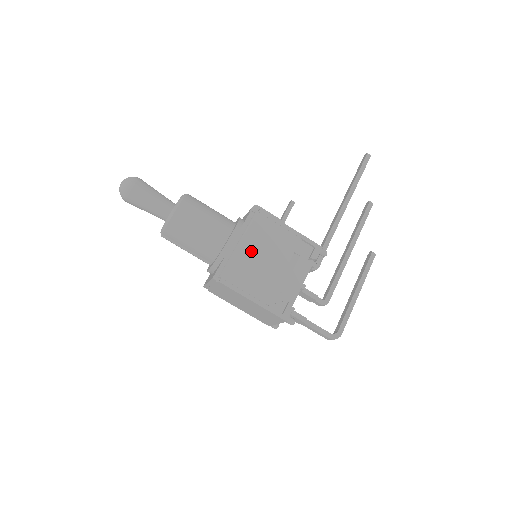
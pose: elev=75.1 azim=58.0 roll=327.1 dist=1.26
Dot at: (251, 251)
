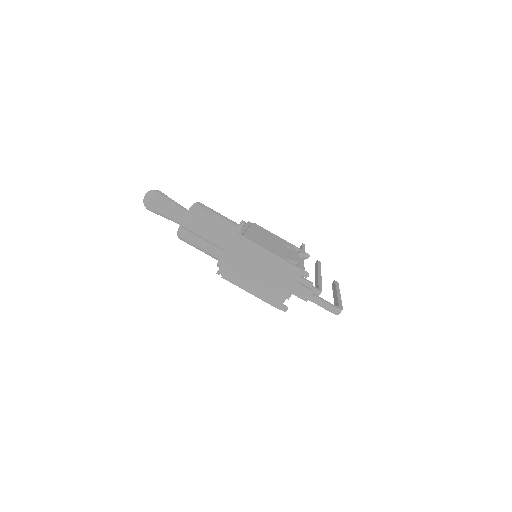
Dot at: (258, 234)
